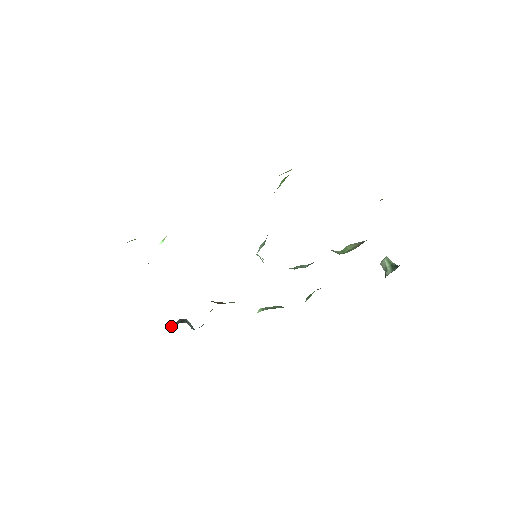
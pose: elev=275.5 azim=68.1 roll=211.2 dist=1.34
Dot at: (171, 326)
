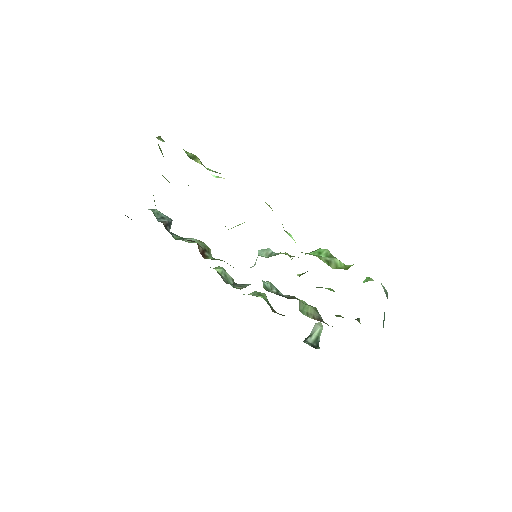
Dot at: (158, 212)
